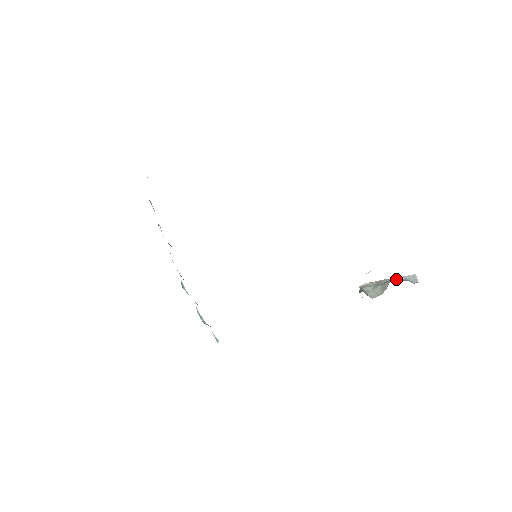
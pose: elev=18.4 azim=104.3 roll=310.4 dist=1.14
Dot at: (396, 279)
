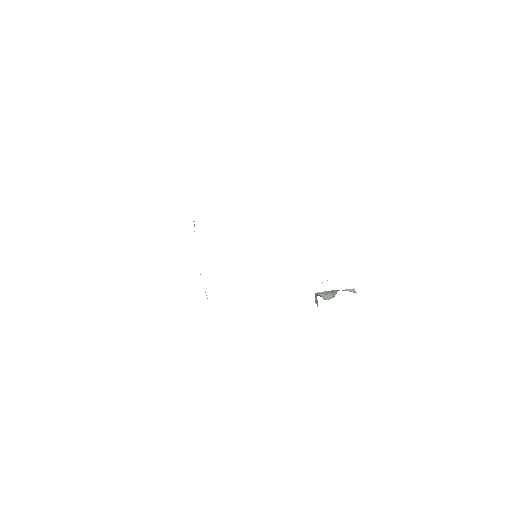
Dot at: occluded
